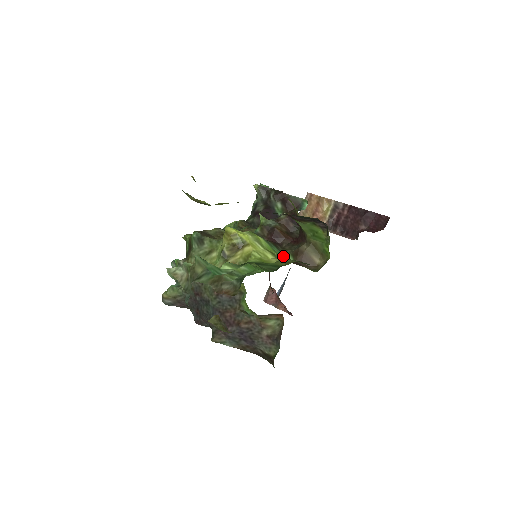
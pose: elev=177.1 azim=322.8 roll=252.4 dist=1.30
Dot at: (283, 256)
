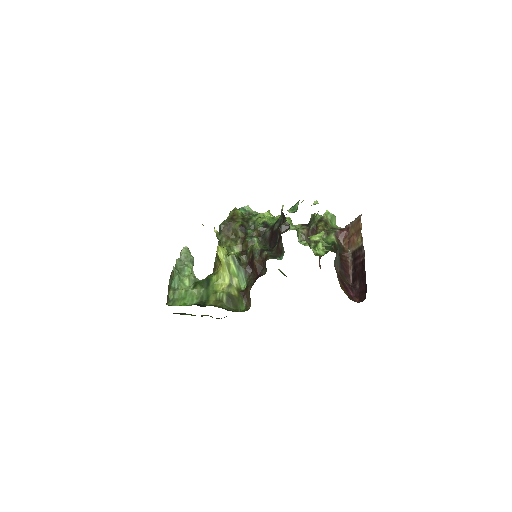
Dot at: (244, 281)
